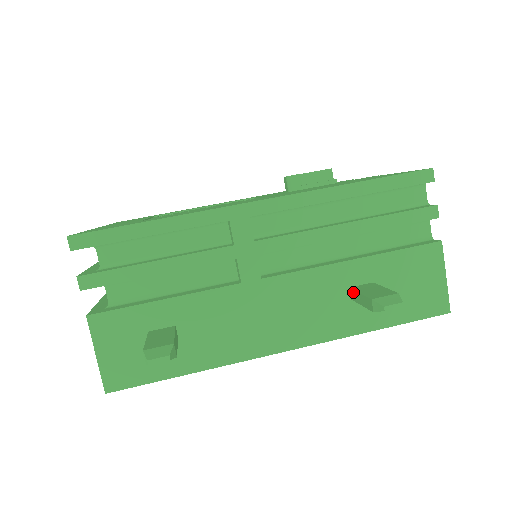
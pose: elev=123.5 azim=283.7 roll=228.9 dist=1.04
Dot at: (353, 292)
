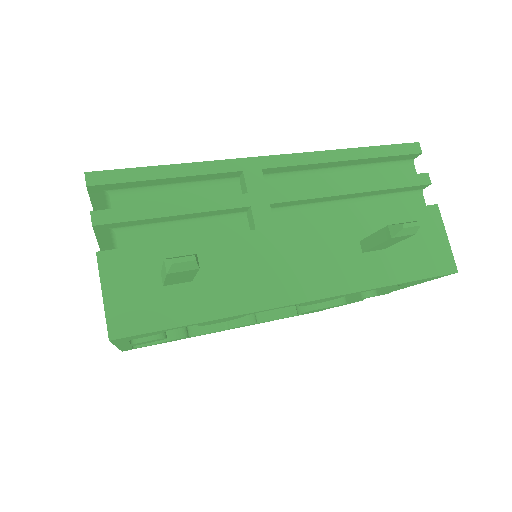
Dot at: (365, 241)
